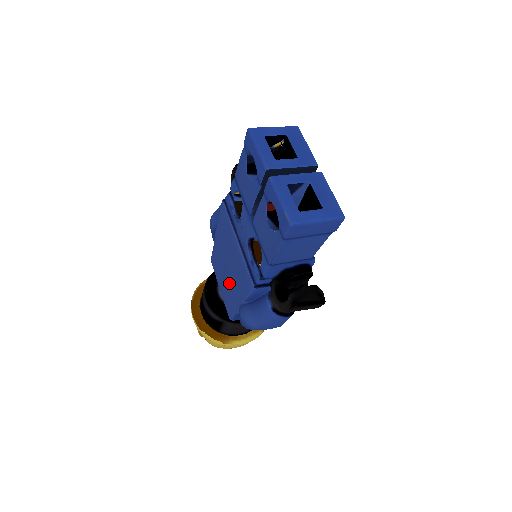
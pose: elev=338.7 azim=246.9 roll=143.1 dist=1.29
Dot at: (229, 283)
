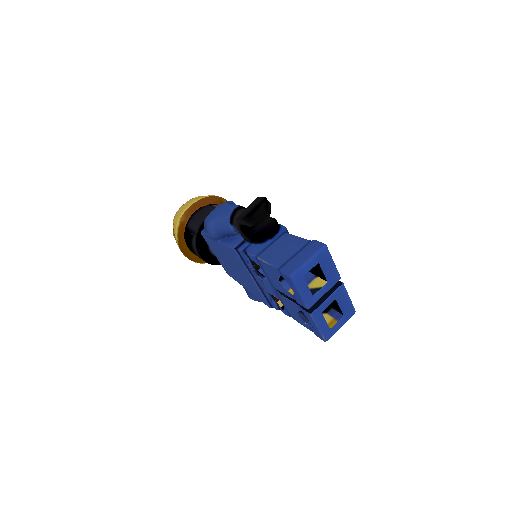
Dot at: (233, 272)
